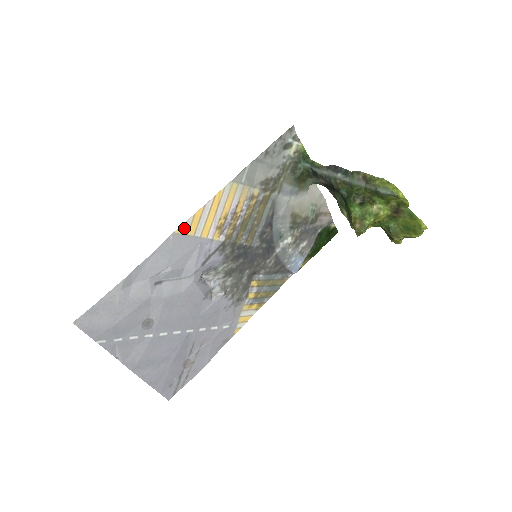
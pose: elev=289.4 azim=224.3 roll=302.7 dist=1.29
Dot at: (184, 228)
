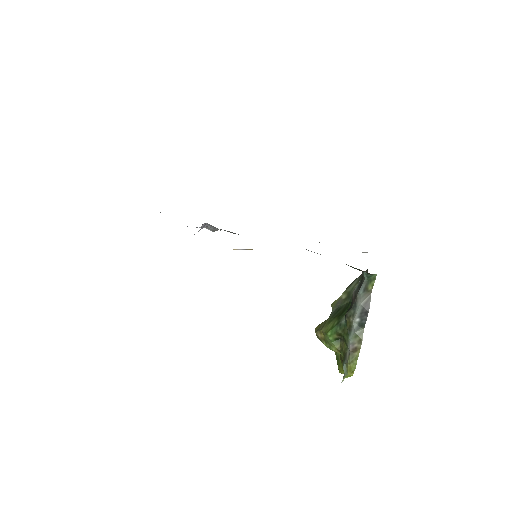
Dot at: occluded
